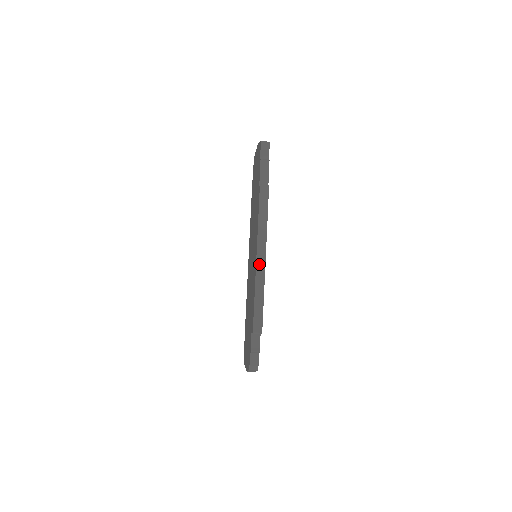
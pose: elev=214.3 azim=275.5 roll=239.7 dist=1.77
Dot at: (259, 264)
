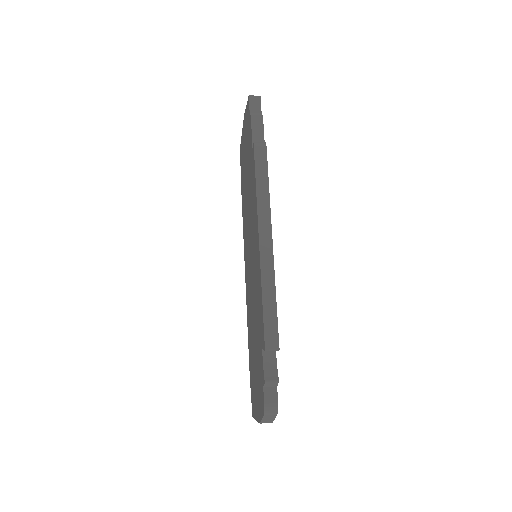
Dot at: (264, 248)
